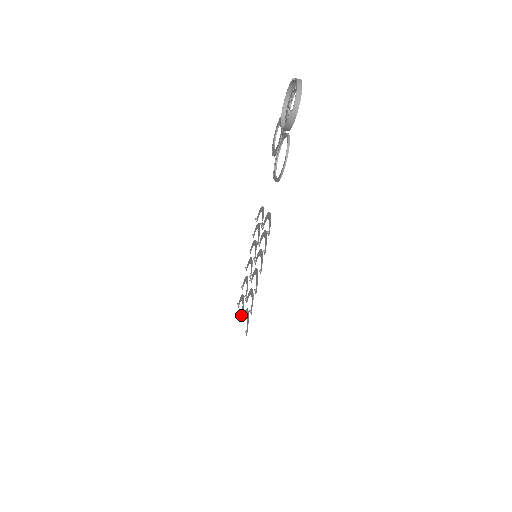
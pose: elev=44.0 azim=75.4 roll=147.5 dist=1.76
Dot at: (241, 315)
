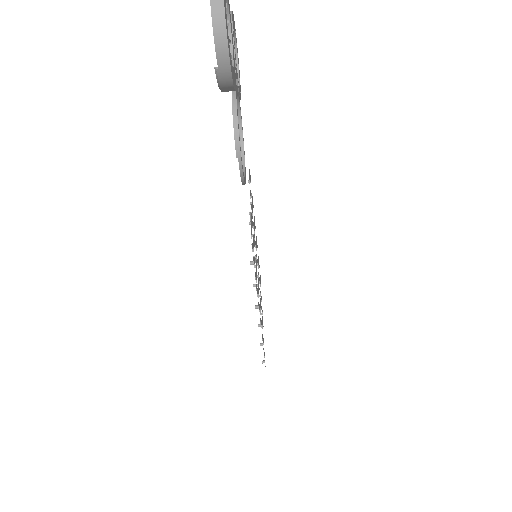
Dot at: (261, 314)
